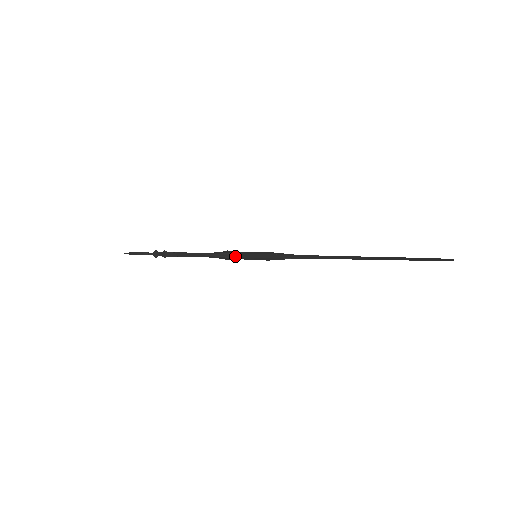
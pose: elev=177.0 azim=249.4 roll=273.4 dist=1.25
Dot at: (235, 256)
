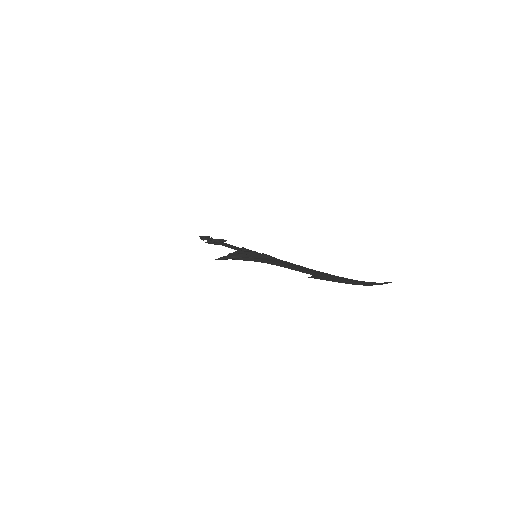
Dot at: (239, 259)
